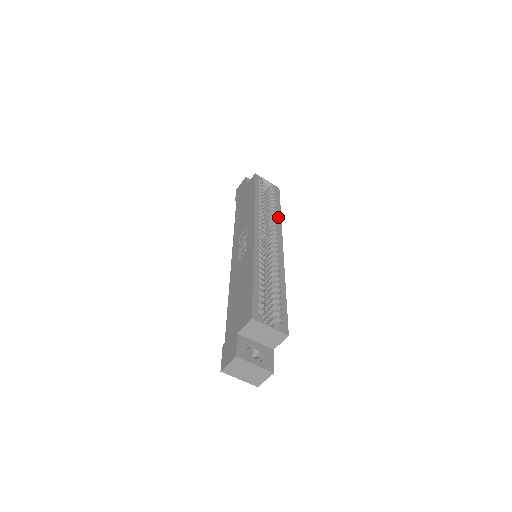
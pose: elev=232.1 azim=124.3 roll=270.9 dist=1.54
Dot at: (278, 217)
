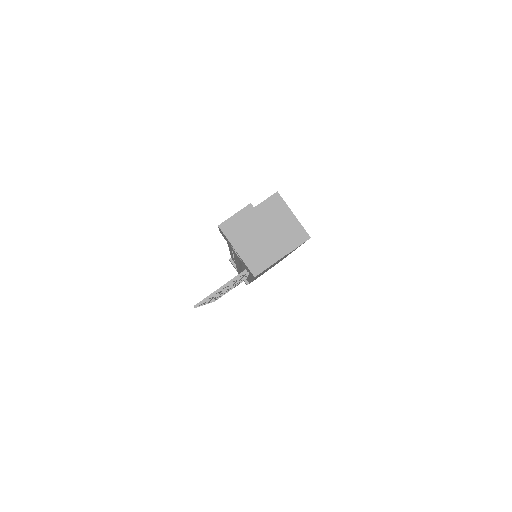
Dot at: occluded
